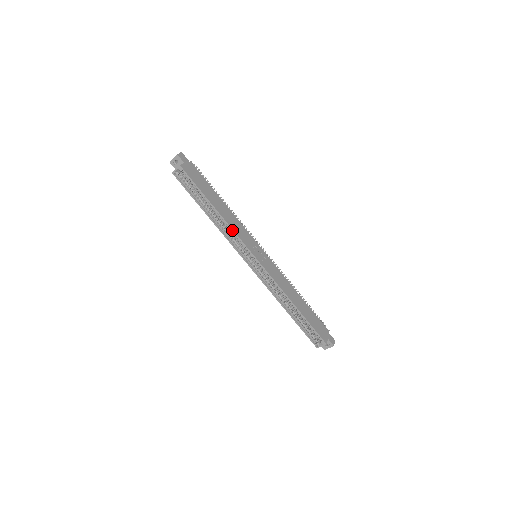
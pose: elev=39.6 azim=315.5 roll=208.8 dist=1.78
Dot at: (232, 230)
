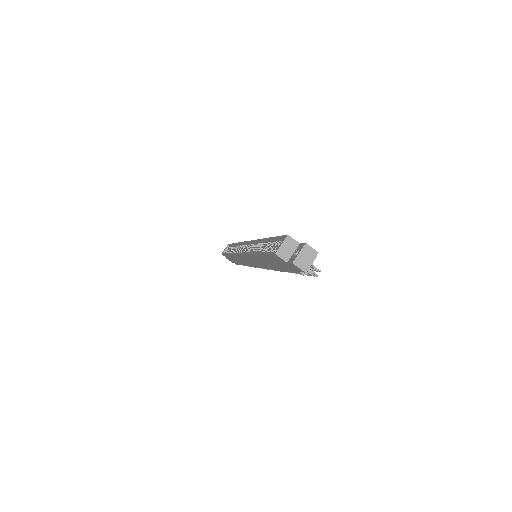
Dot at: (240, 243)
